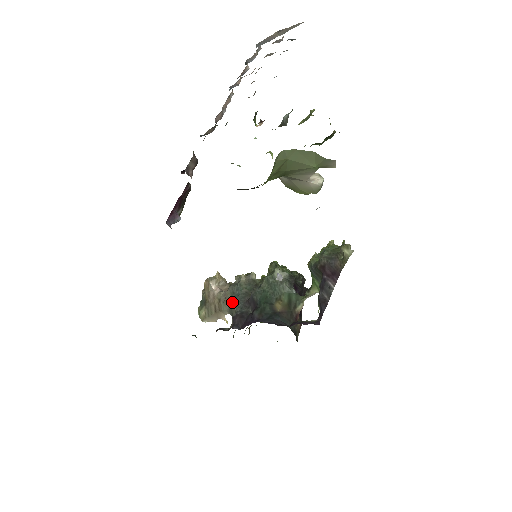
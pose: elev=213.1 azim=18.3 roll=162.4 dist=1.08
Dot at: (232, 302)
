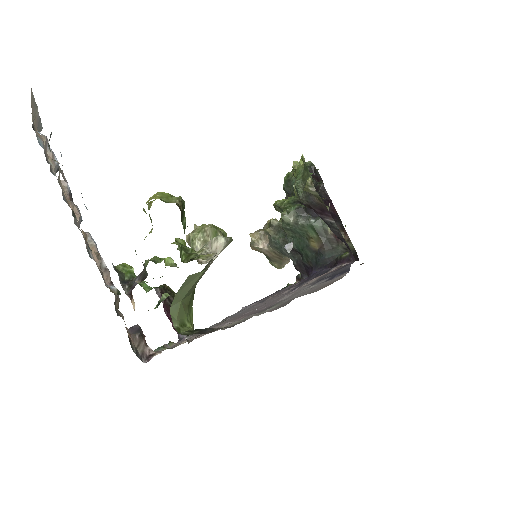
Dot at: occluded
